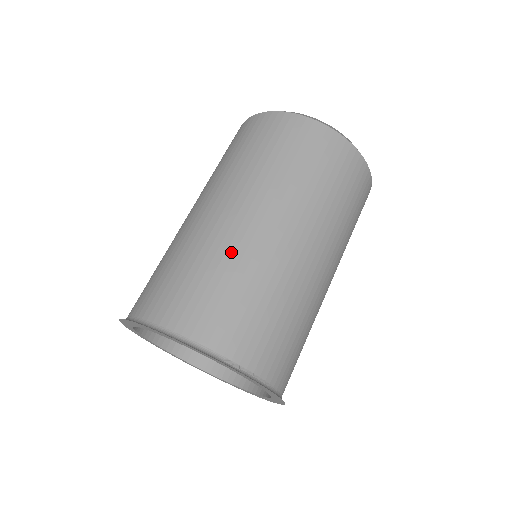
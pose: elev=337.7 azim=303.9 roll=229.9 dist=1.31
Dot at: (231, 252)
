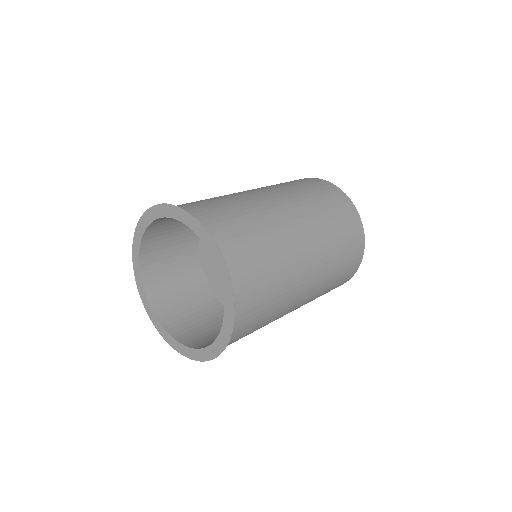
Dot at: occluded
